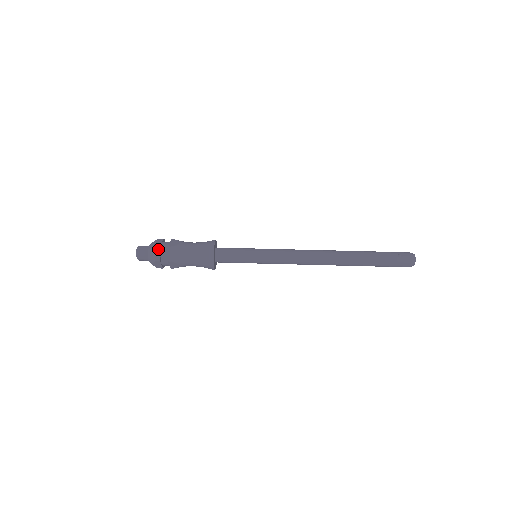
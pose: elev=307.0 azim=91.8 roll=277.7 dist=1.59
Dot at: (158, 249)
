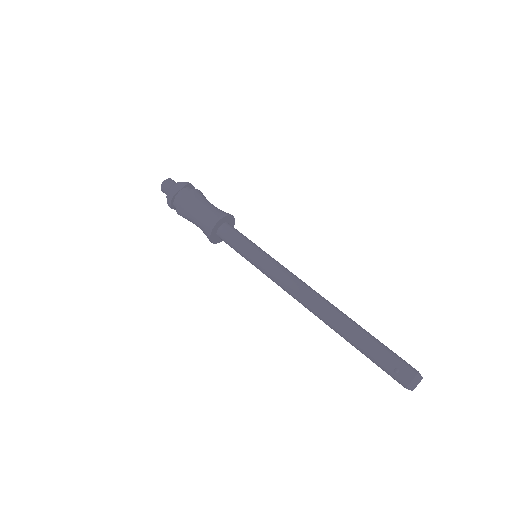
Dot at: (171, 197)
